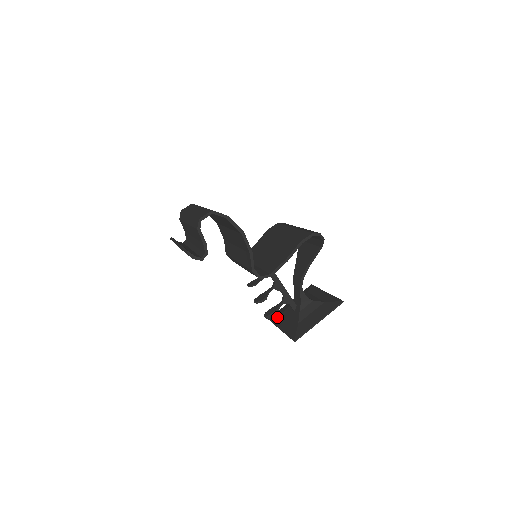
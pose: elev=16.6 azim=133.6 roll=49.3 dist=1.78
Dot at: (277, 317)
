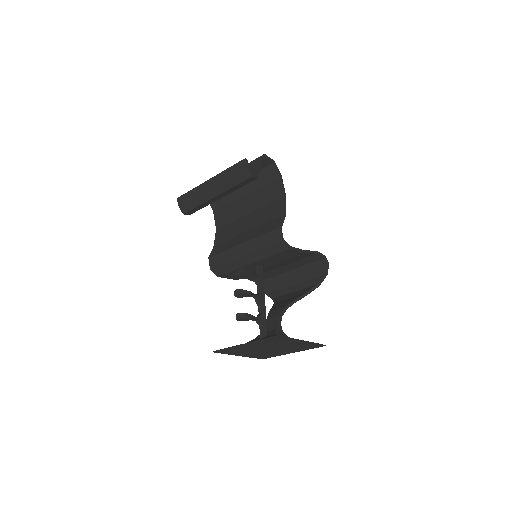
Dot at: occluded
